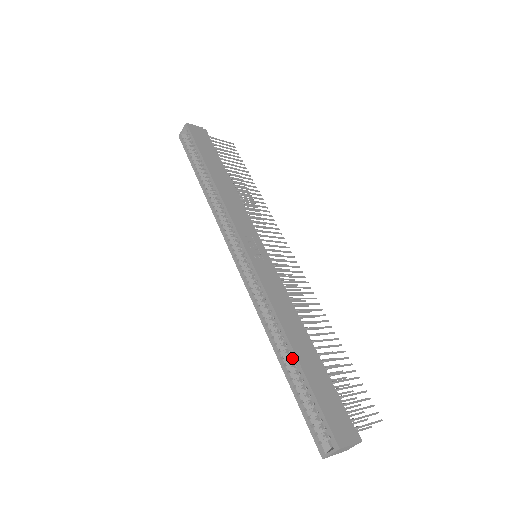
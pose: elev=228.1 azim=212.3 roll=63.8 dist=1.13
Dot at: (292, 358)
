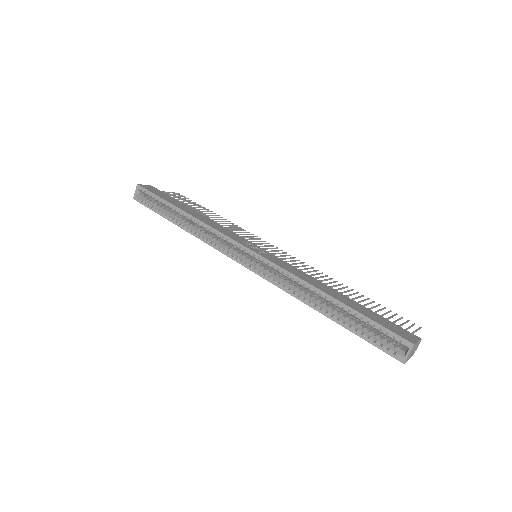
Dot at: (336, 305)
